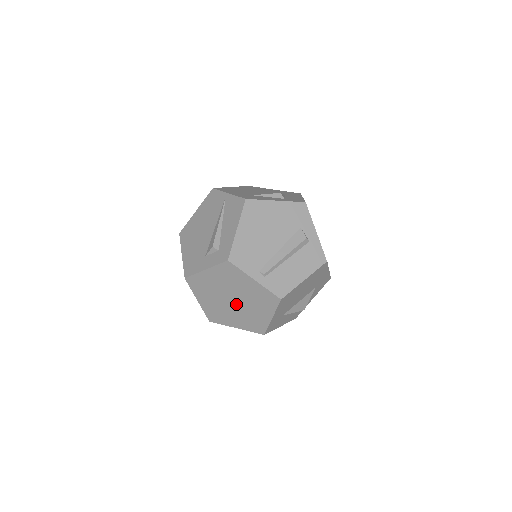
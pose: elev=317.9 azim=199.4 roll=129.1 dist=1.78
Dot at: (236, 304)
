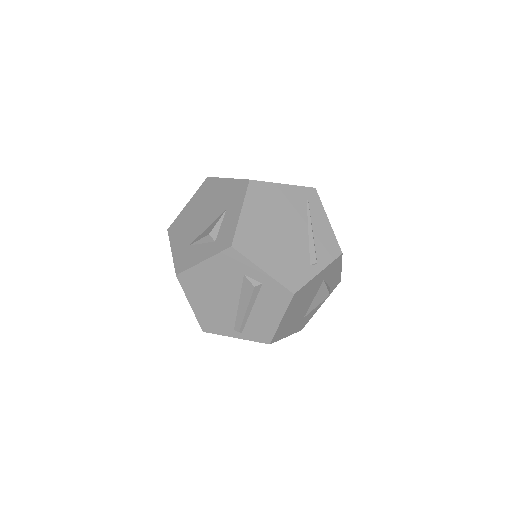
Dot at: occluded
